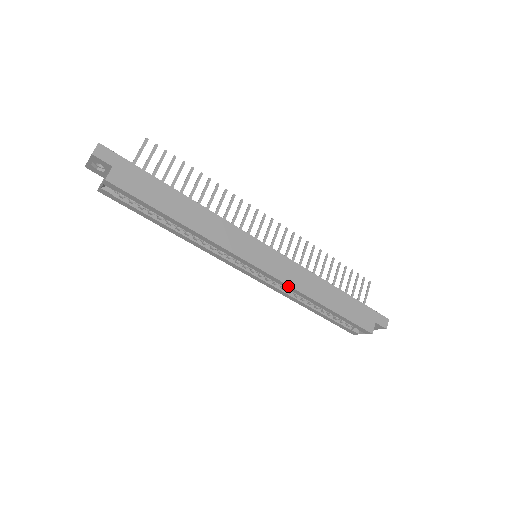
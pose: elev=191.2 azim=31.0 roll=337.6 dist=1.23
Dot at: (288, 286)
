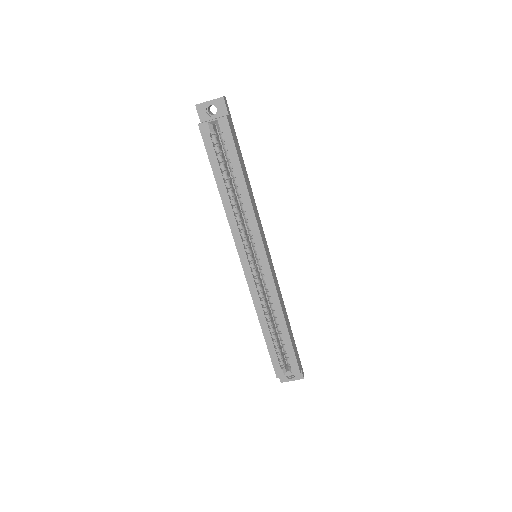
Dot at: (274, 289)
